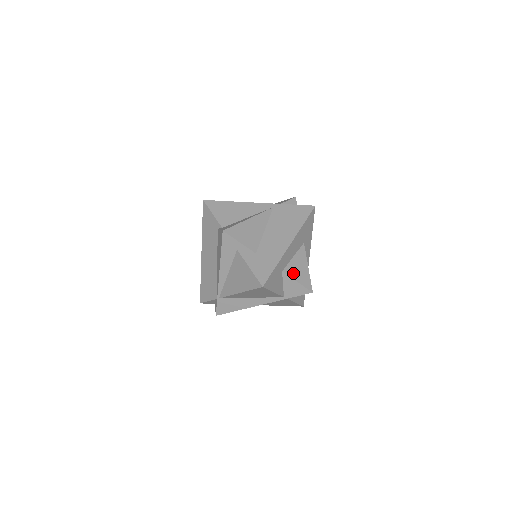
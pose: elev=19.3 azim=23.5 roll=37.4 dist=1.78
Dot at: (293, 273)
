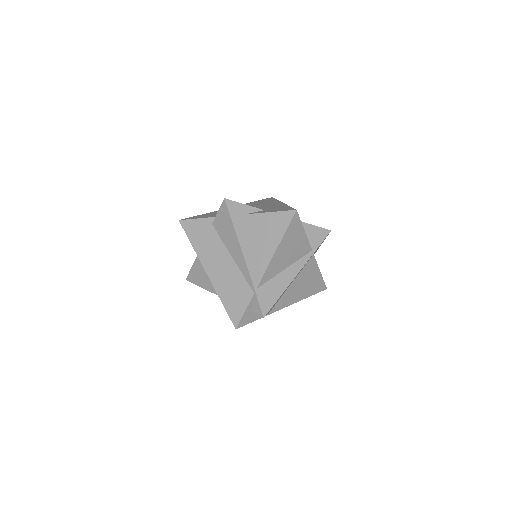
Dot at: occluded
